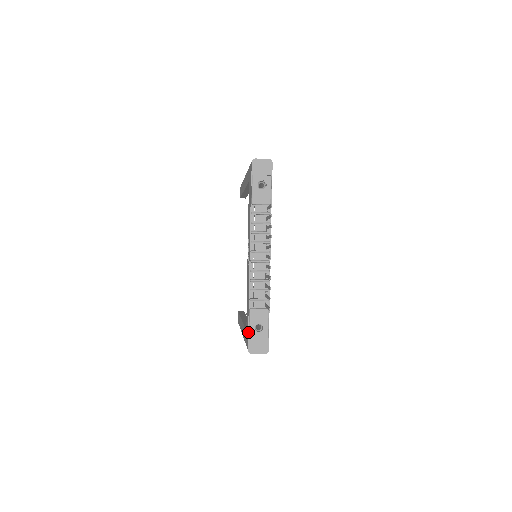
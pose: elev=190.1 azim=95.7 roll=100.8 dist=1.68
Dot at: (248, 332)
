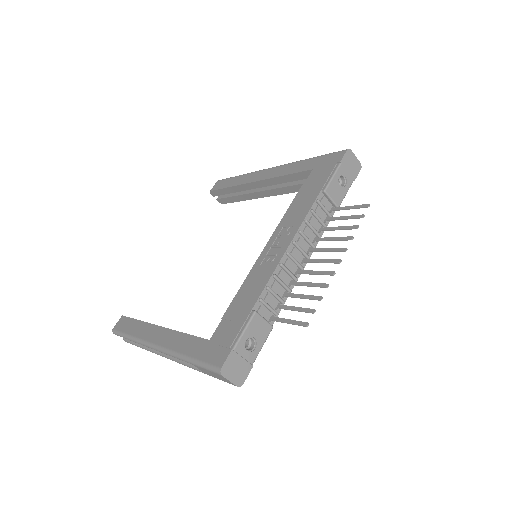
Dot at: (233, 341)
